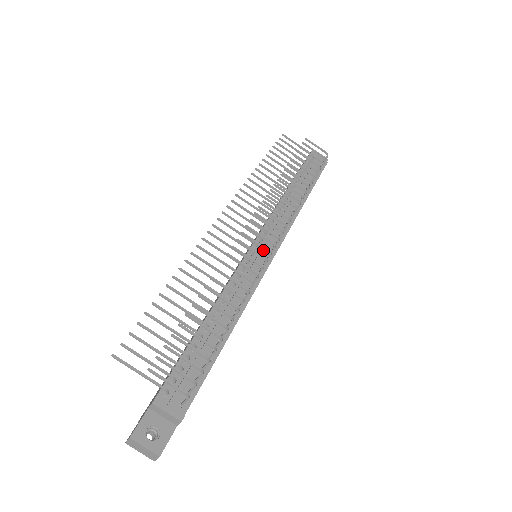
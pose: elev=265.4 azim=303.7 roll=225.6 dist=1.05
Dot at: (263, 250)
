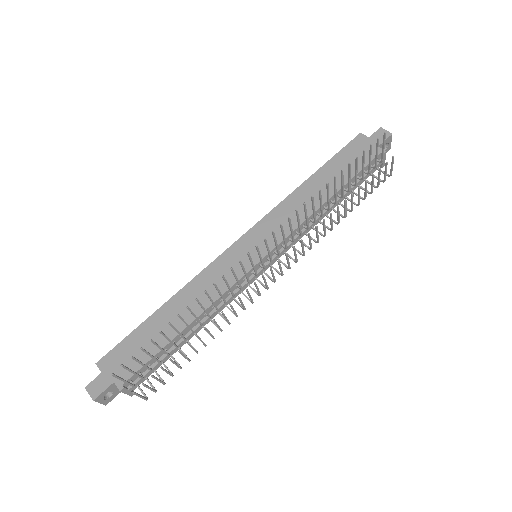
Dot at: (265, 268)
